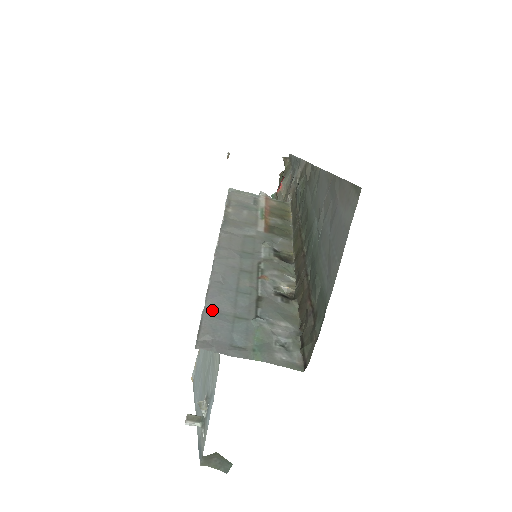
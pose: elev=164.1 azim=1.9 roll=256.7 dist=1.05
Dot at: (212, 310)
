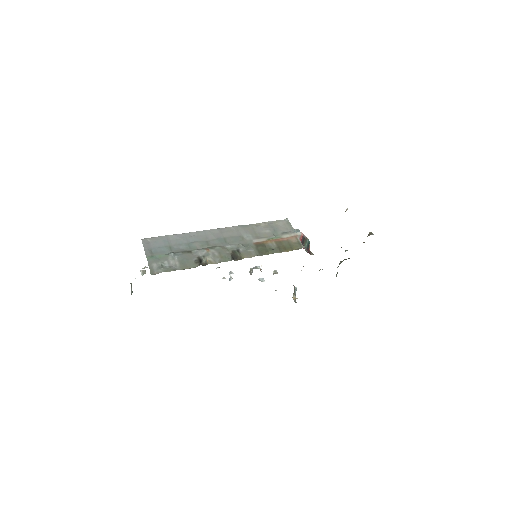
Dot at: (168, 238)
